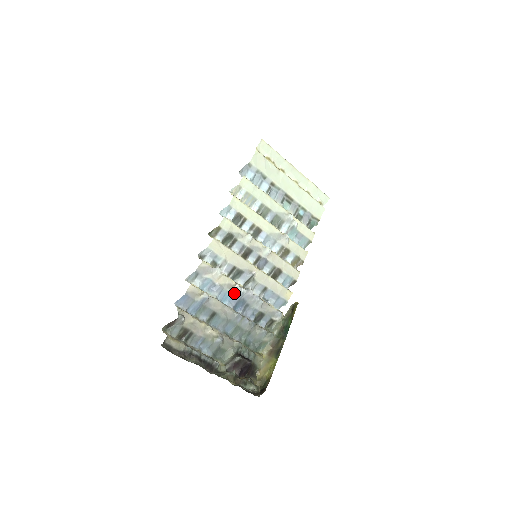
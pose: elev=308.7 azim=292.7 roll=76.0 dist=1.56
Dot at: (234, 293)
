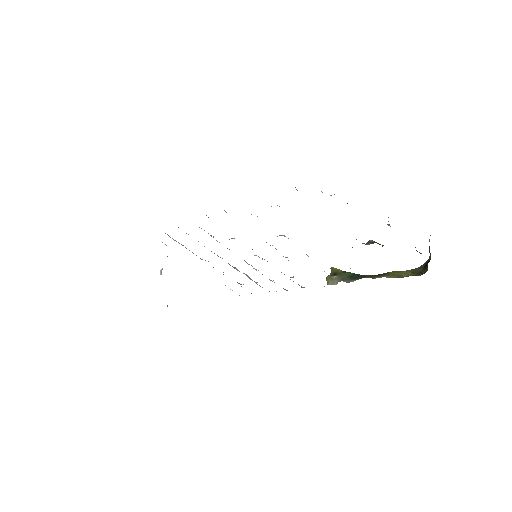
Dot at: occluded
